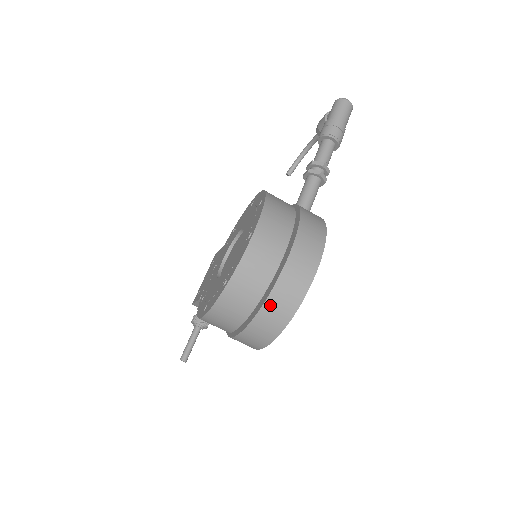
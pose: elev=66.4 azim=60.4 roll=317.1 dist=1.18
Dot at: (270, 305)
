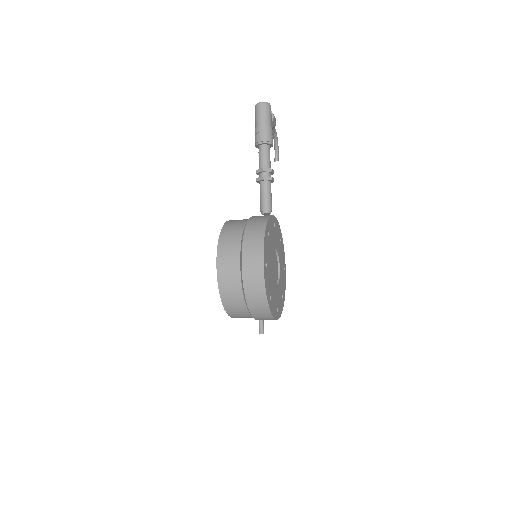
Dot at: (250, 302)
